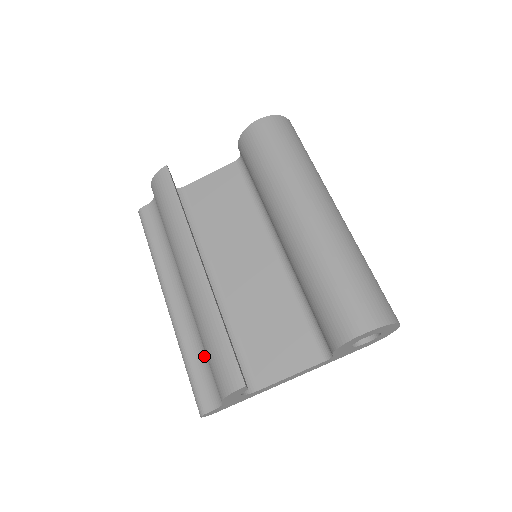
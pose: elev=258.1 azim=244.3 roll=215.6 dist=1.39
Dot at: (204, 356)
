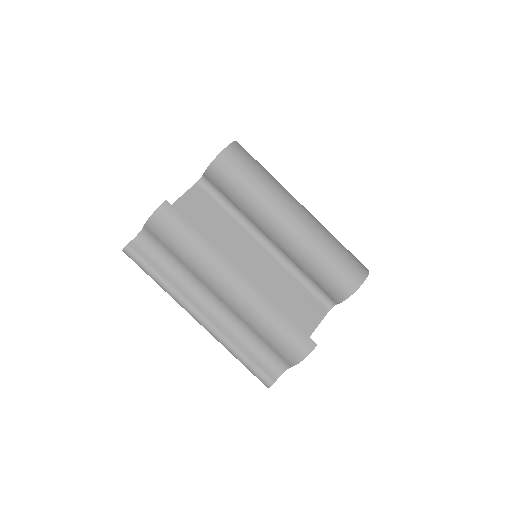
Dot at: (256, 344)
